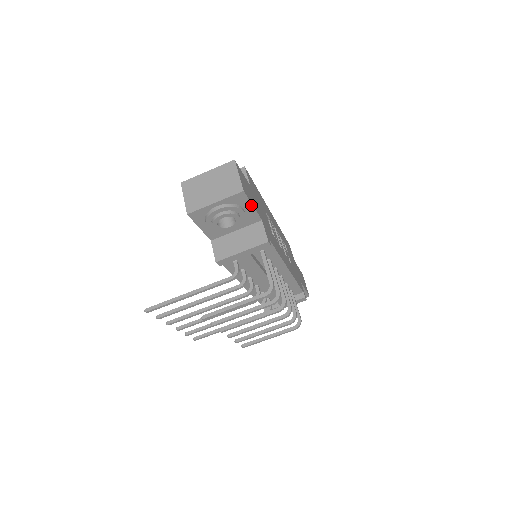
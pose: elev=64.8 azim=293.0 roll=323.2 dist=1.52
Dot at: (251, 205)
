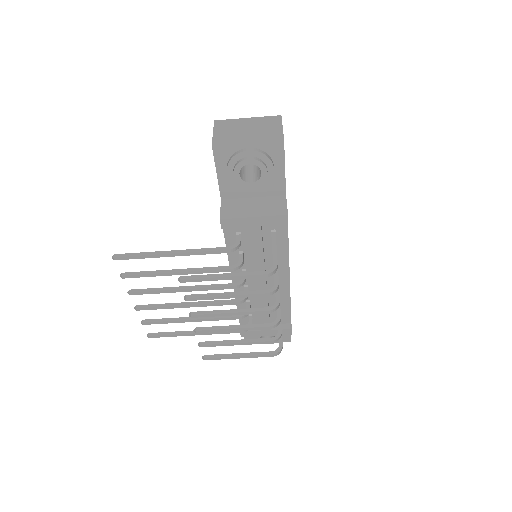
Dot at: (283, 166)
